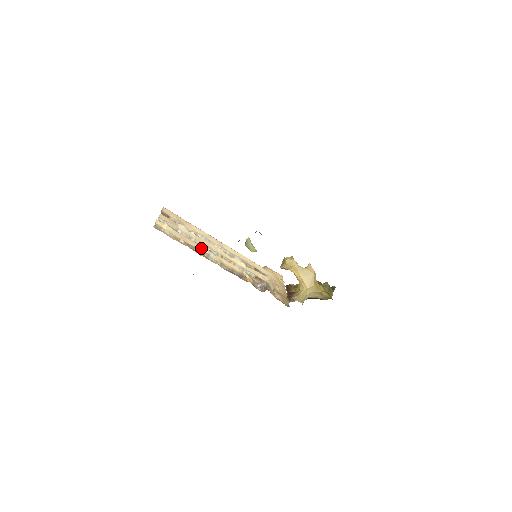
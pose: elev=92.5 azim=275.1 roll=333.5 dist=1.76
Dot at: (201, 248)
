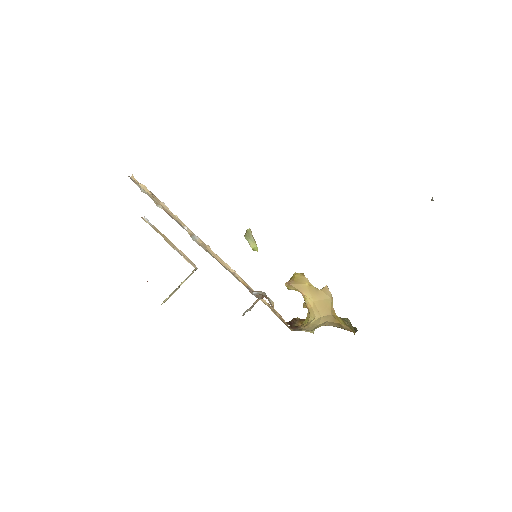
Dot at: occluded
